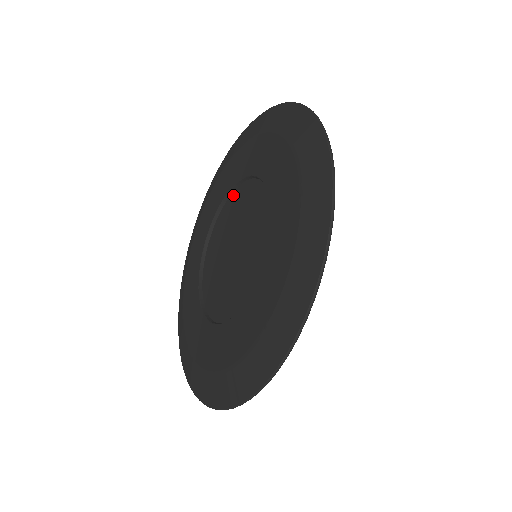
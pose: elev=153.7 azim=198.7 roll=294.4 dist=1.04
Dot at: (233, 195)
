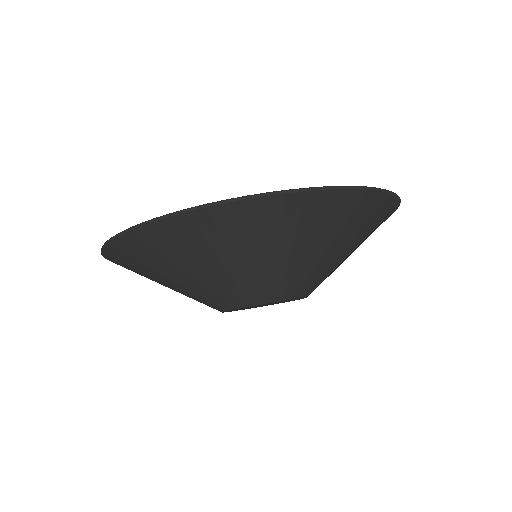
Dot at: occluded
